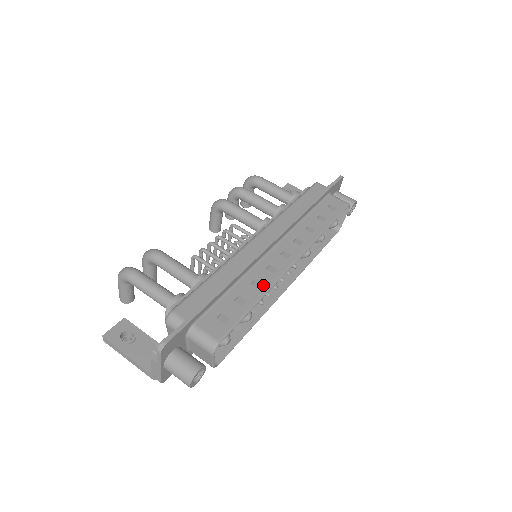
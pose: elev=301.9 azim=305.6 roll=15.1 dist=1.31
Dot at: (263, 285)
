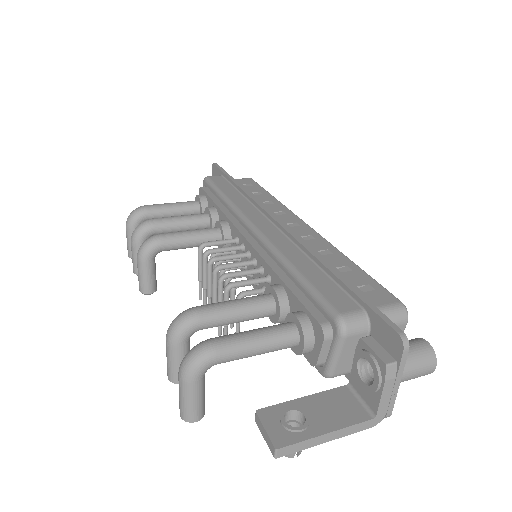
Dot at: (329, 249)
